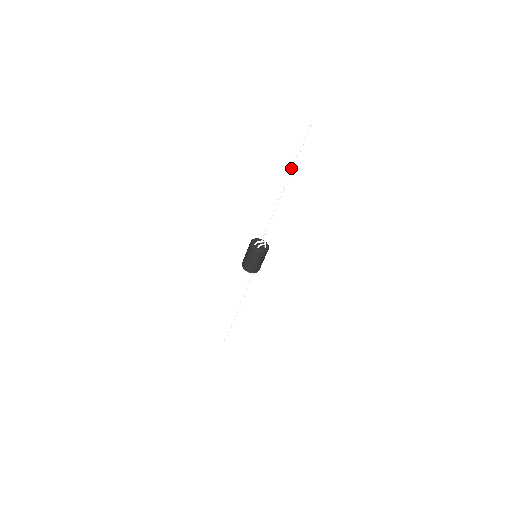
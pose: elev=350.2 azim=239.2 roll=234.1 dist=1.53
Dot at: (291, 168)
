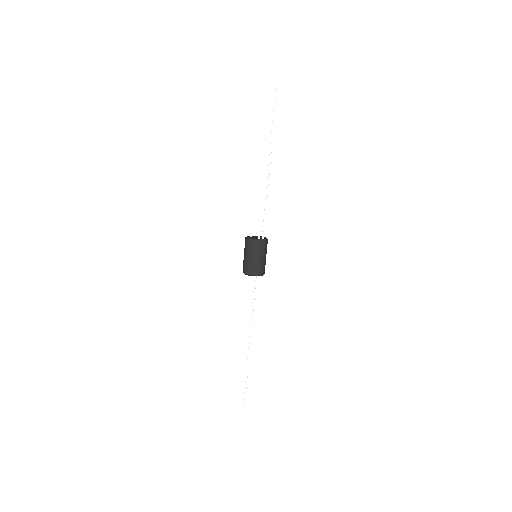
Dot at: (271, 134)
